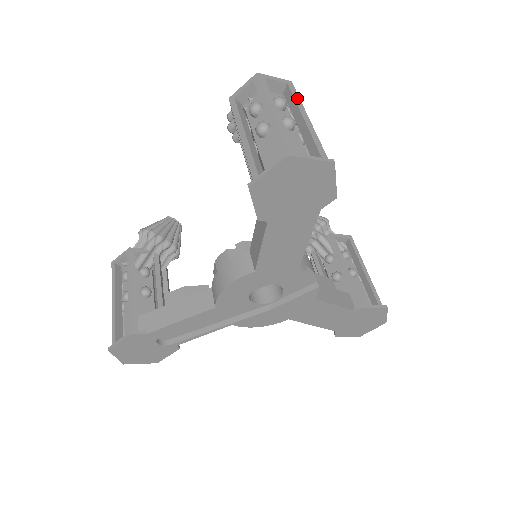
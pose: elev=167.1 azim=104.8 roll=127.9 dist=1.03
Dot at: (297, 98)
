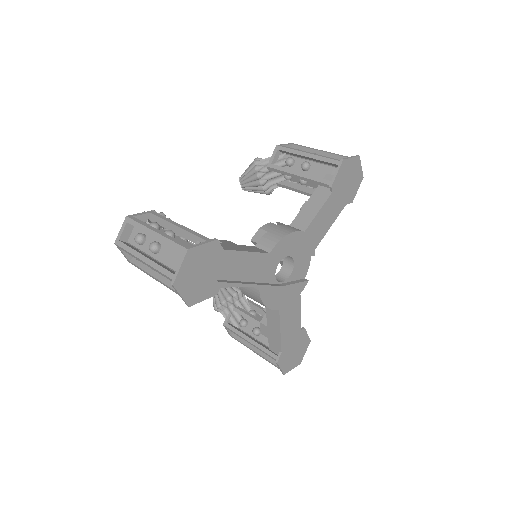
Dot at: occluded
